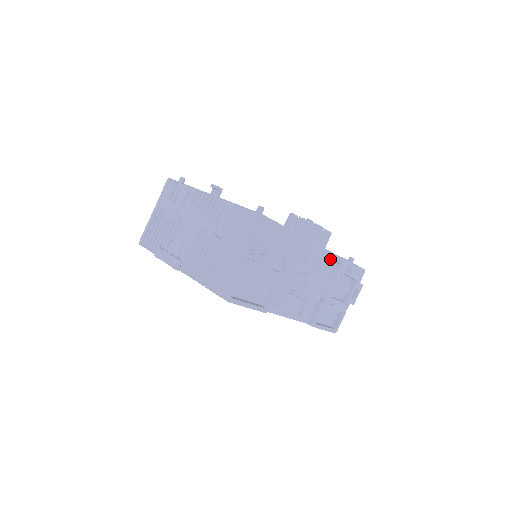
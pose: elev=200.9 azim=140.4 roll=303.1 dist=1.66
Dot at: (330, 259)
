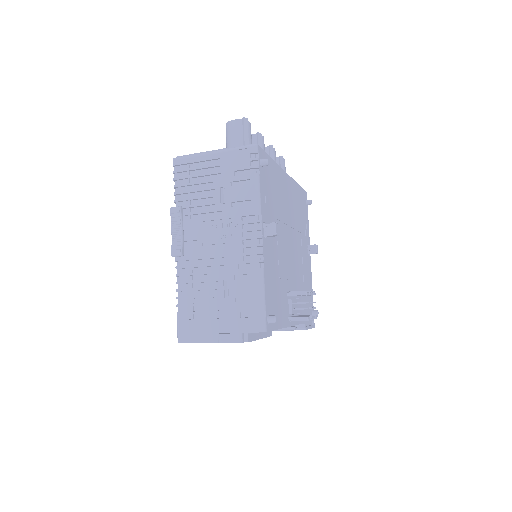
Dot at: occluded
